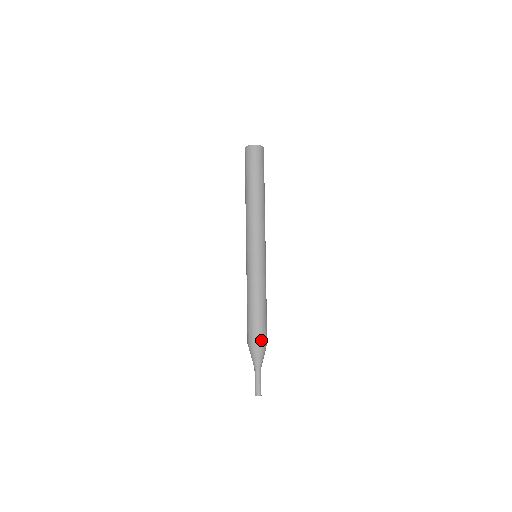
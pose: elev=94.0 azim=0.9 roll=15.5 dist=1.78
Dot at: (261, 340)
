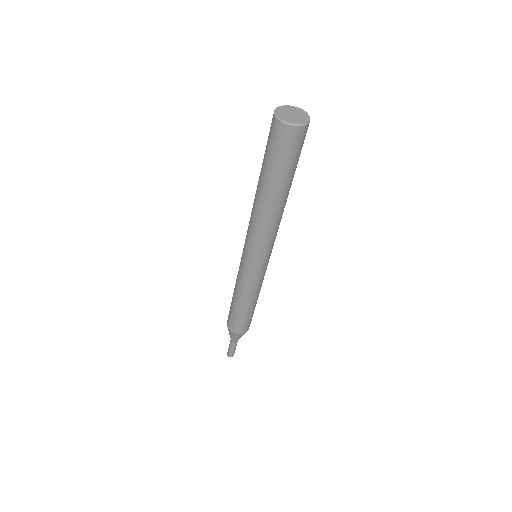
Dot at: occluded
